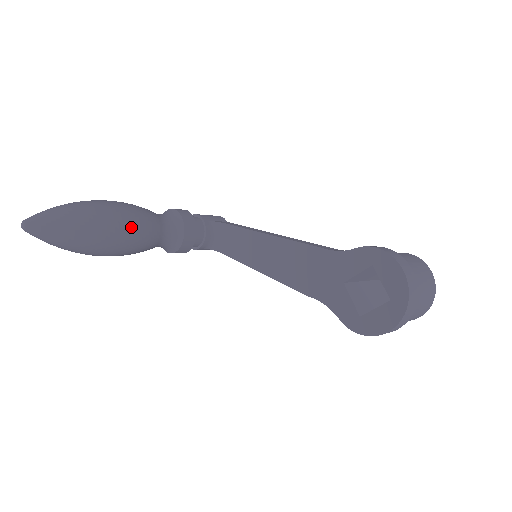
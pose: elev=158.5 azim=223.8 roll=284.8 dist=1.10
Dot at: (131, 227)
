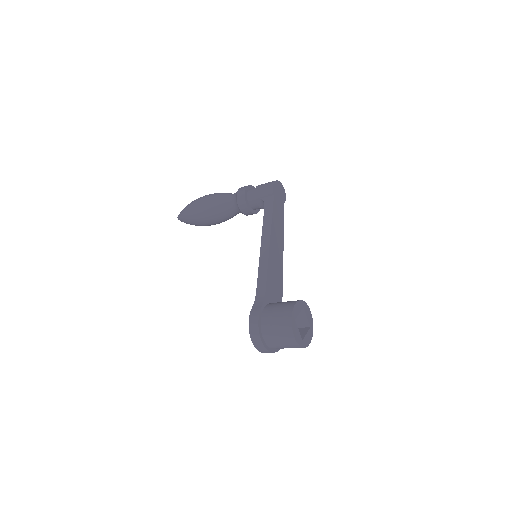
Dot at: (211, 220)
